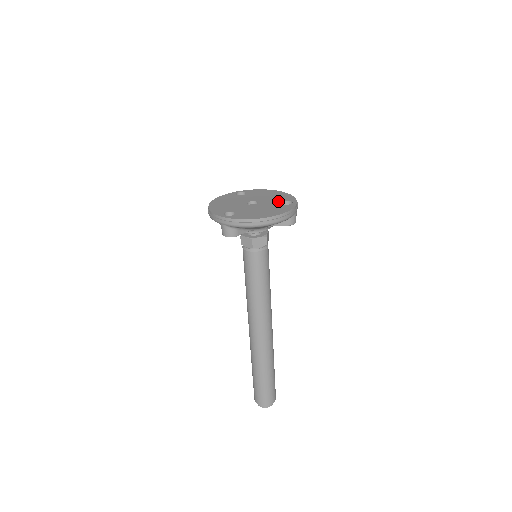
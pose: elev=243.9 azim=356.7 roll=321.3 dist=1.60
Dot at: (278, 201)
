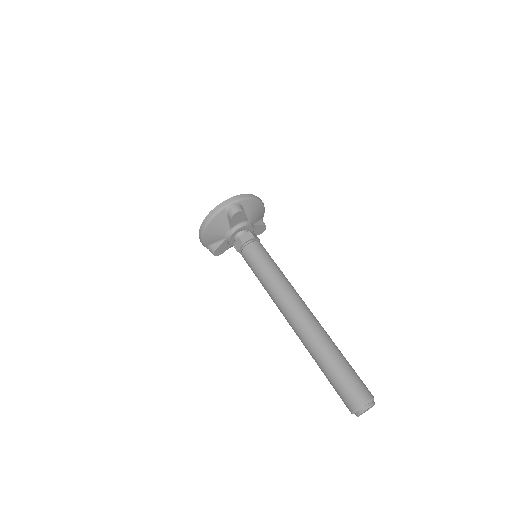
Dot at: occluded
